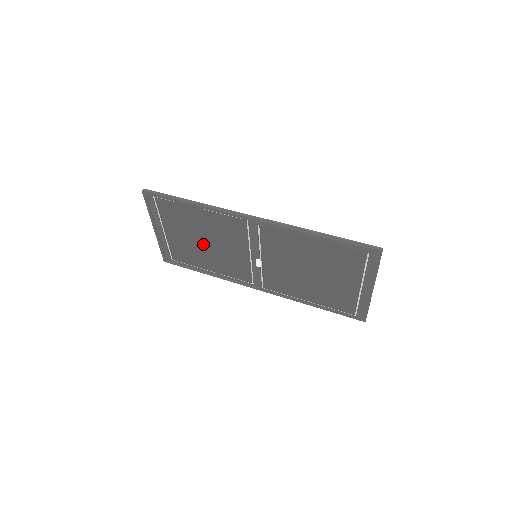
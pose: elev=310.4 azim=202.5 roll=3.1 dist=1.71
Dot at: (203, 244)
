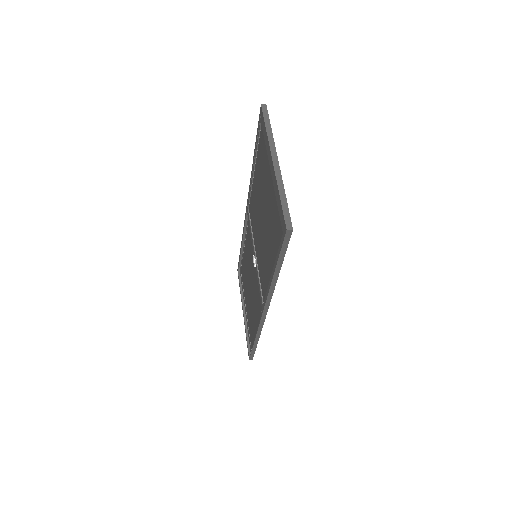
Dot at: occluded
